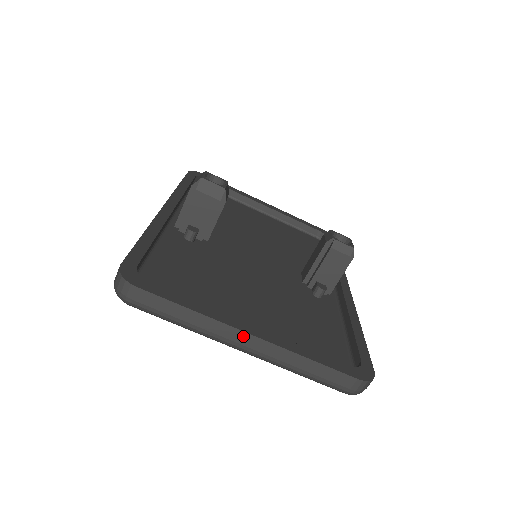
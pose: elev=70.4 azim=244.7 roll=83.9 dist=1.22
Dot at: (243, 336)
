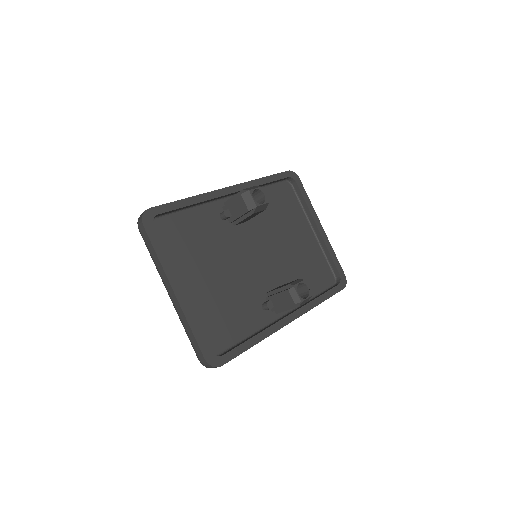
Dot at: (170, 289)
